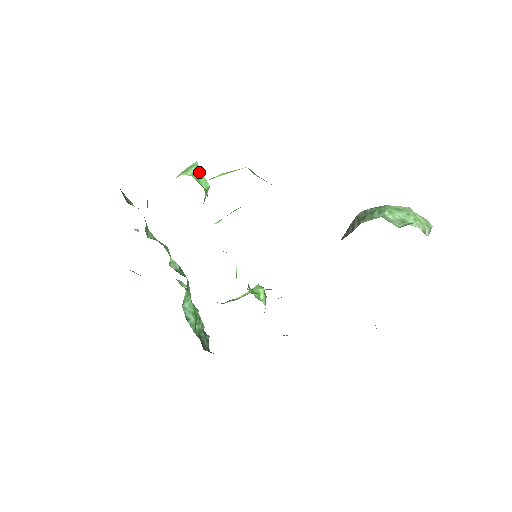
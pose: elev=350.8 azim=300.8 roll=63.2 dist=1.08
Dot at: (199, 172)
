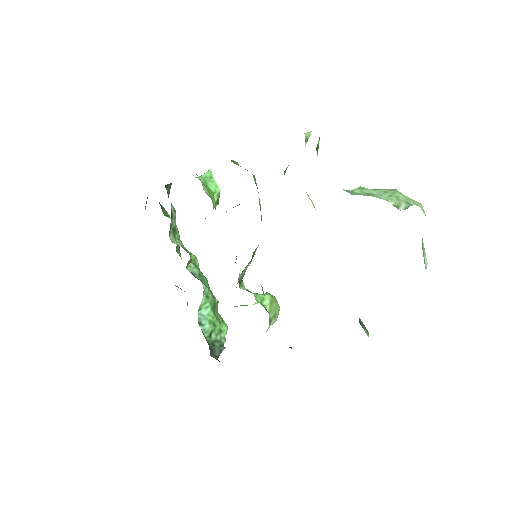
Dot at: (211, 178)
